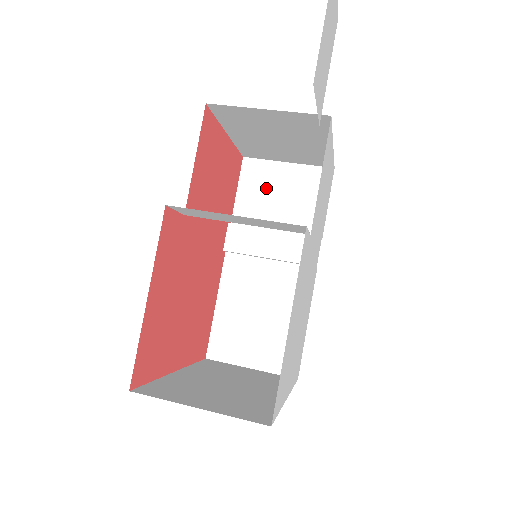
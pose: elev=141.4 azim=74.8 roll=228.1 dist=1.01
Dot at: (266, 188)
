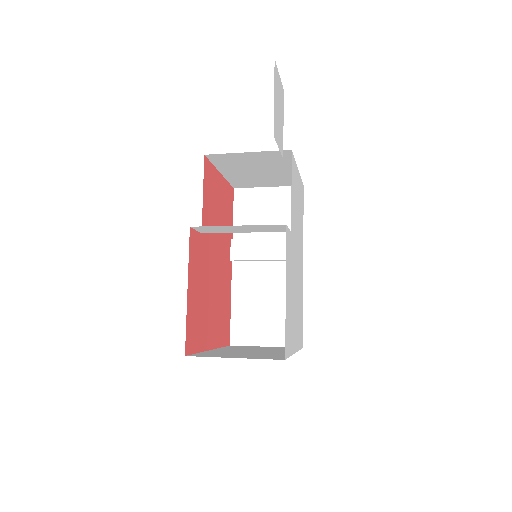
Dot at: (255, 209)
